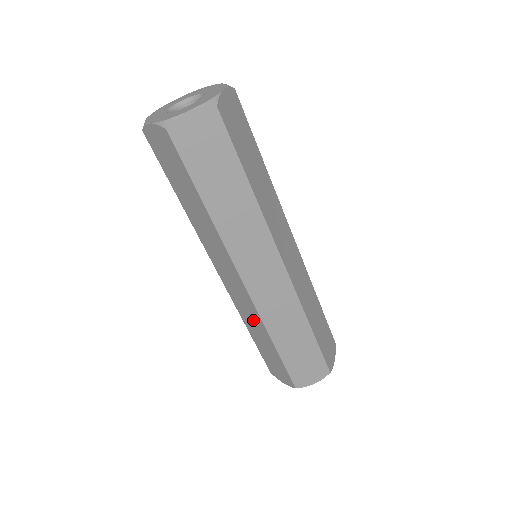
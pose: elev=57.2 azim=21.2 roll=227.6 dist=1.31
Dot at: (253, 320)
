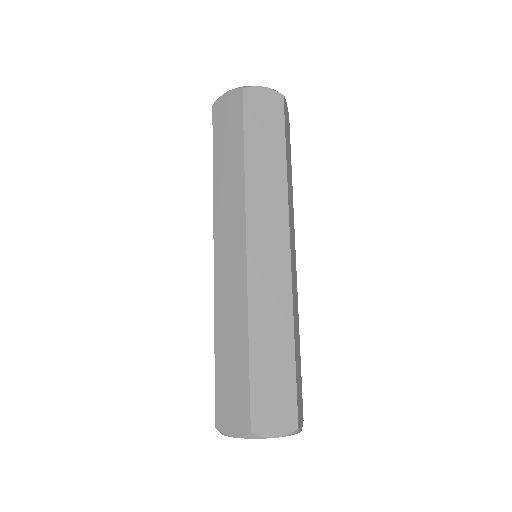
Dot at: (233, 312)
